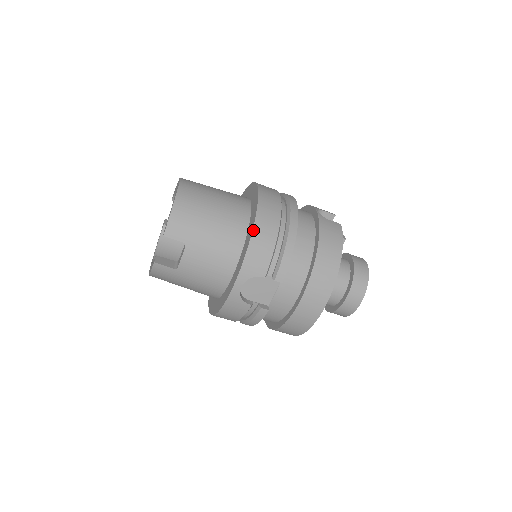
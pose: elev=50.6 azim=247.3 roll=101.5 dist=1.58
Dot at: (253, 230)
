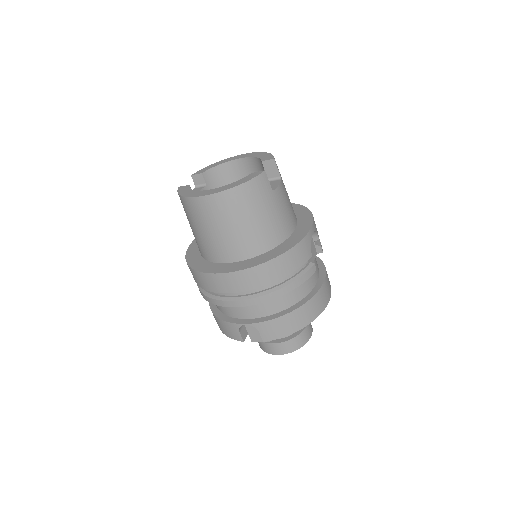
Dot at: (305, 207)
